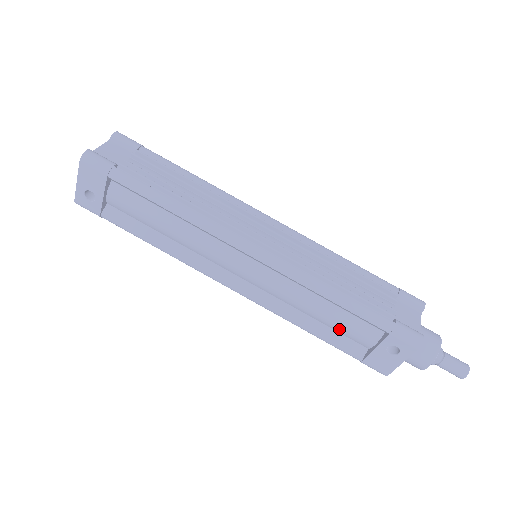
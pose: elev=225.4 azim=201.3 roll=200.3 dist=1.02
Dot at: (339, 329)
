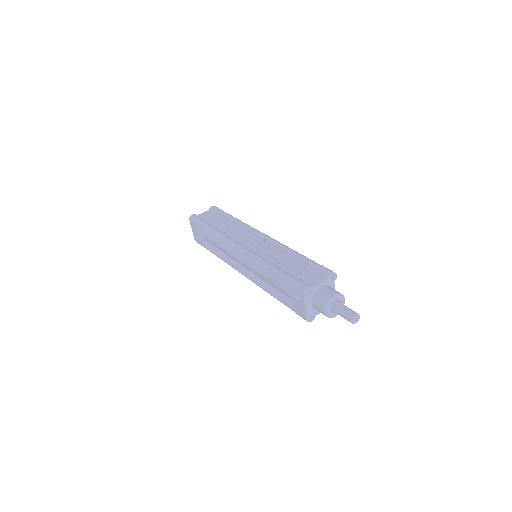
Dot at: (281, 291)
